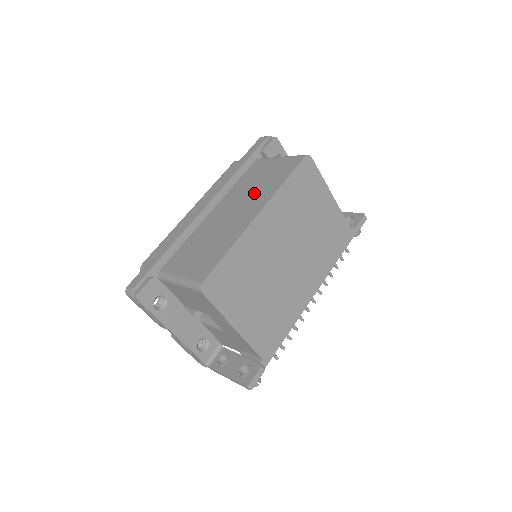
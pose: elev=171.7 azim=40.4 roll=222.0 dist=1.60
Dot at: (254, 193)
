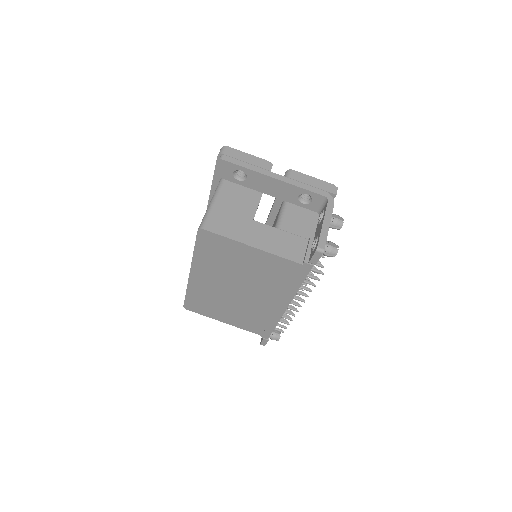
Dot at: occluded
